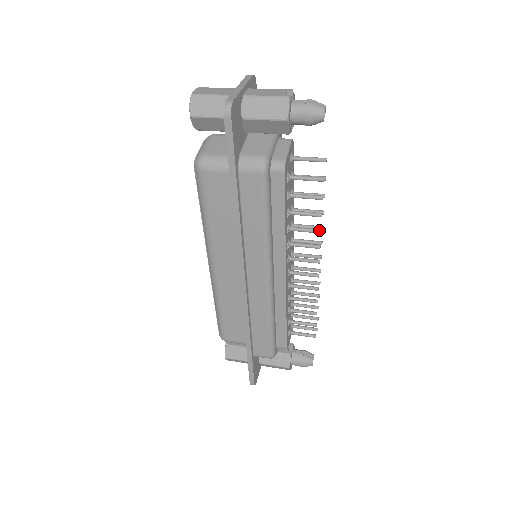
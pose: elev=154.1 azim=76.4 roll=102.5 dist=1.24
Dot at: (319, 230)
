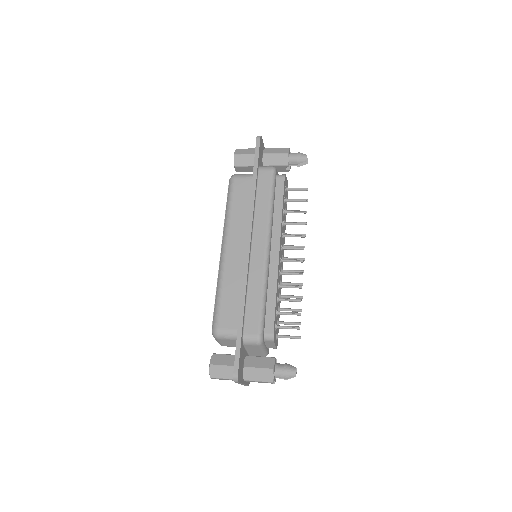
Dot at: occluded
